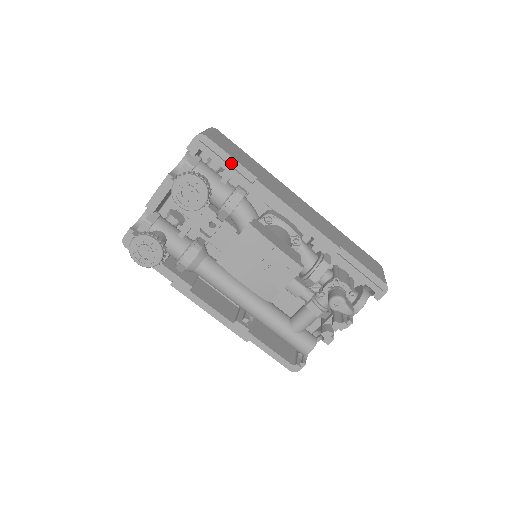
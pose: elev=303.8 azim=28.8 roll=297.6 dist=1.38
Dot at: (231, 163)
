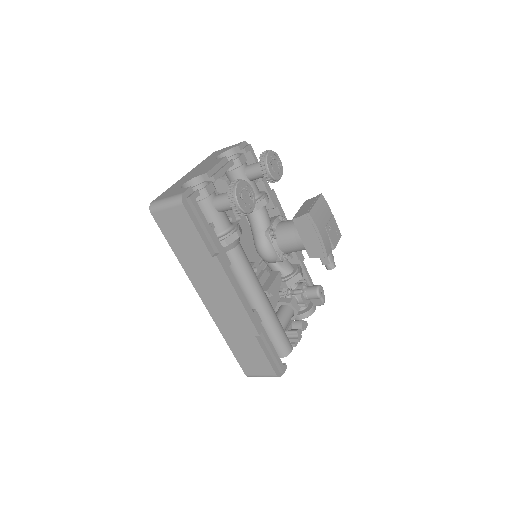
Dot at: occluded
